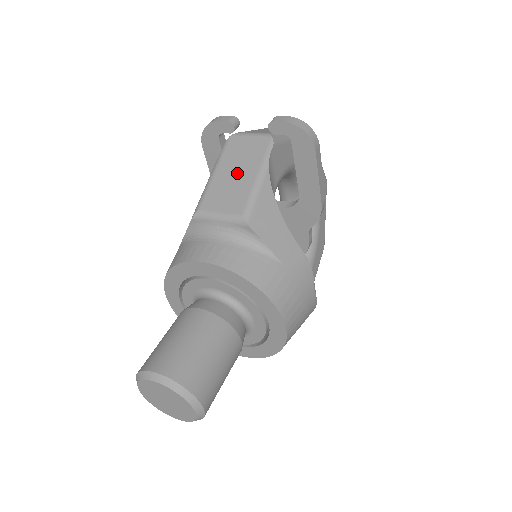
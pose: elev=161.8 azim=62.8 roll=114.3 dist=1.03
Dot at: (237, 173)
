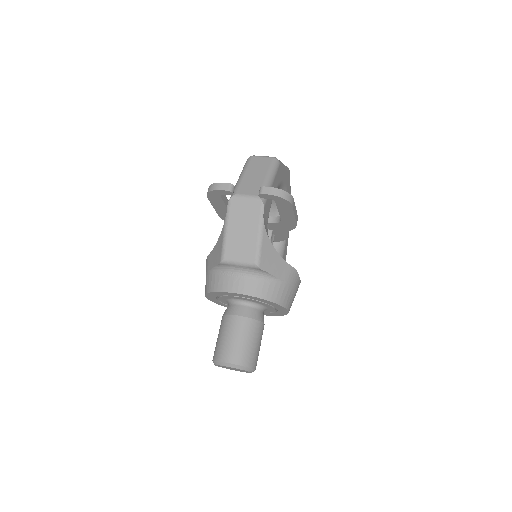
Dot at: (244, 231)
